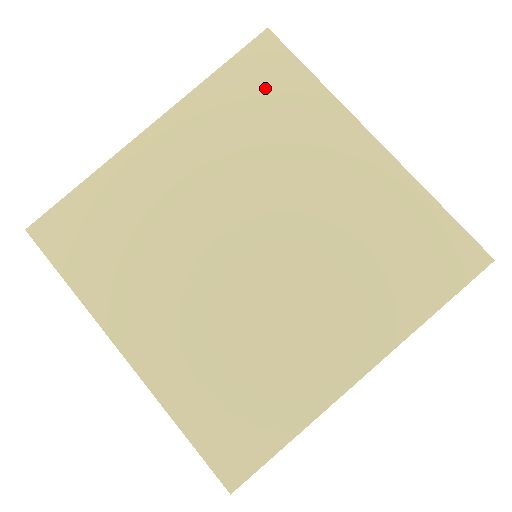
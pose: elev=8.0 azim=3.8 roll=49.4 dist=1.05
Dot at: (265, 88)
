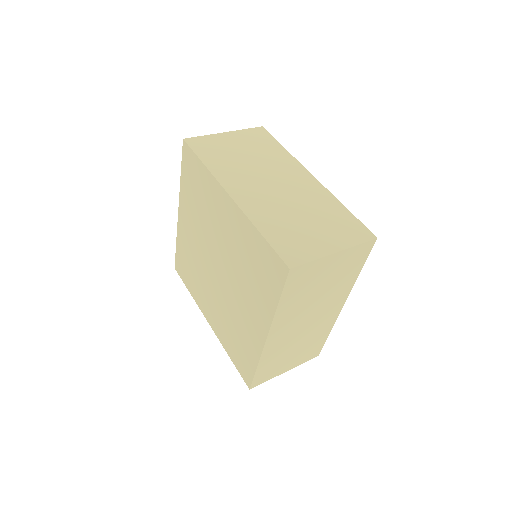
Dot at: (194, 177)
